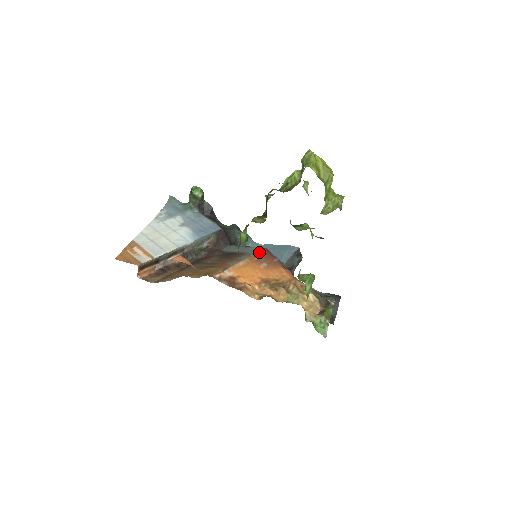
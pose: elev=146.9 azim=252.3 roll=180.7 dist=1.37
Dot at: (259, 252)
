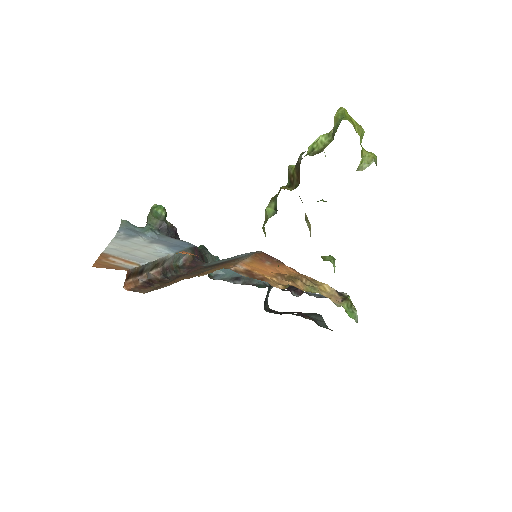
Dot at: (257, 253)
